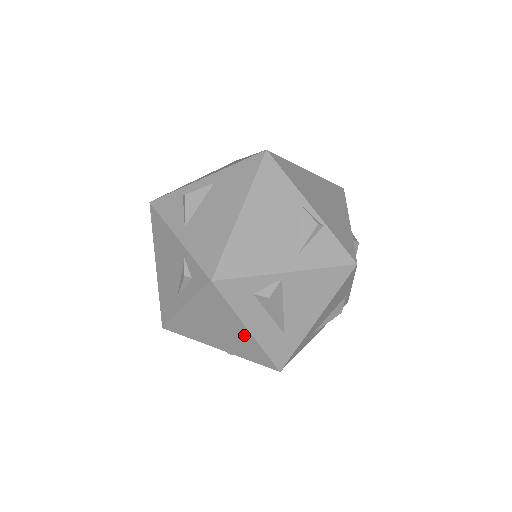
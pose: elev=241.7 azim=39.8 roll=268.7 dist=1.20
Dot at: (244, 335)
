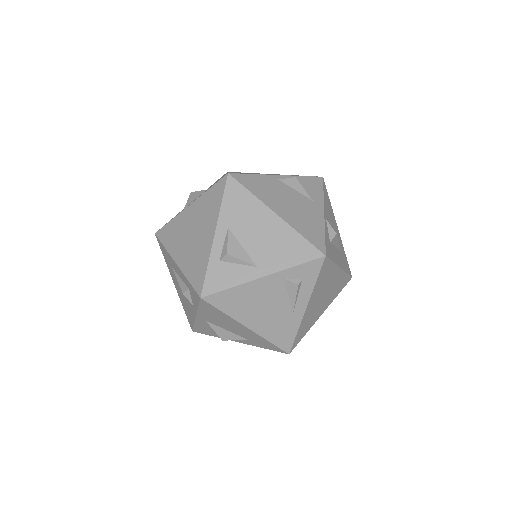
Dot at: (338, 276)
